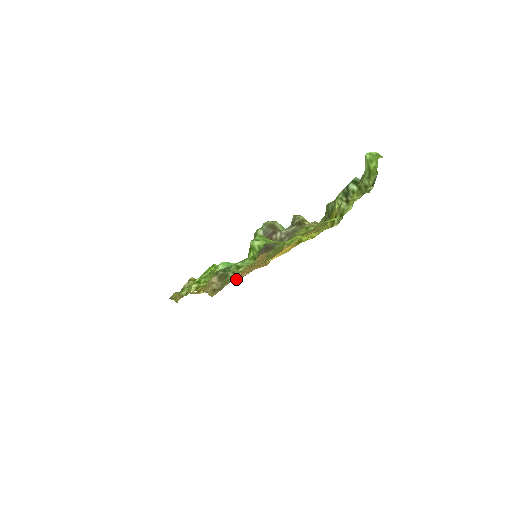
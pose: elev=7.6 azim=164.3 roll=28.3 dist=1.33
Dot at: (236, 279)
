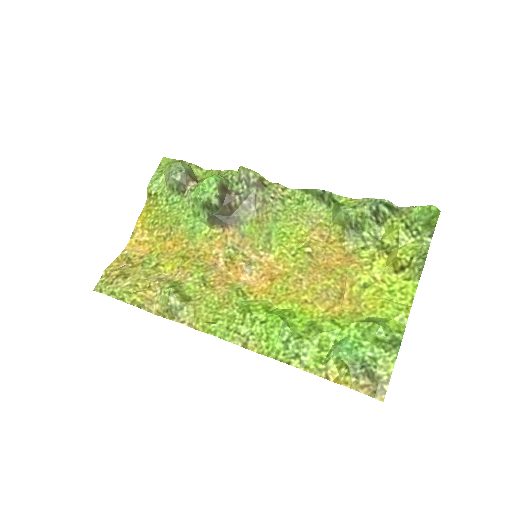
Dot at: (237, 282)
